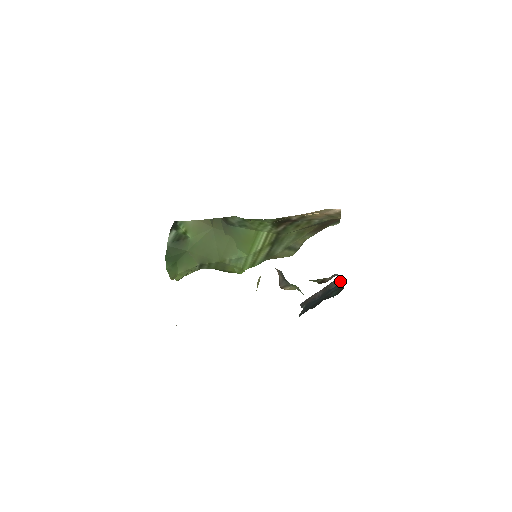
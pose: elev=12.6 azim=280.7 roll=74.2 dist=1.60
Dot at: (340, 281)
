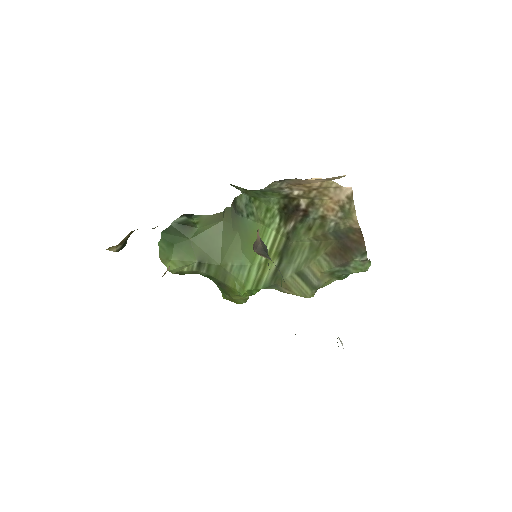
Dot at: occluded
